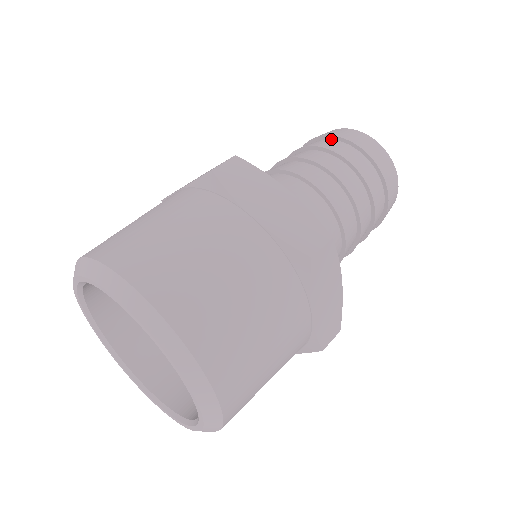
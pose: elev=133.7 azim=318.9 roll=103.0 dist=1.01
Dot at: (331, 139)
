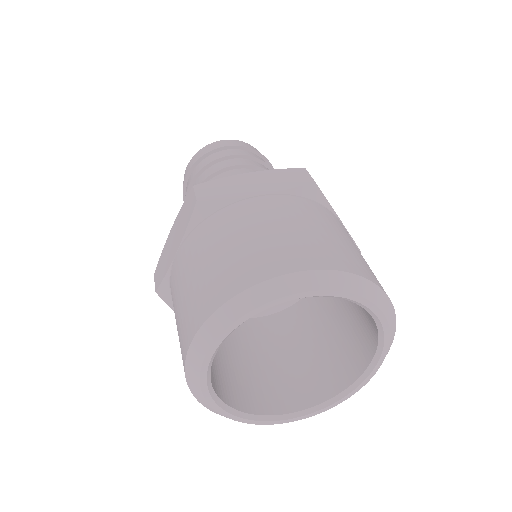
Dot at: (247, 150)
